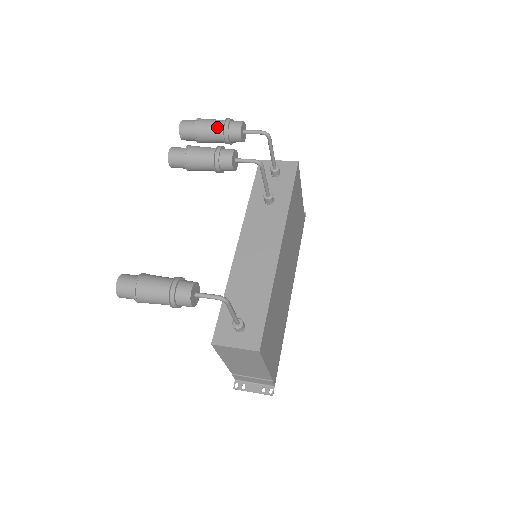
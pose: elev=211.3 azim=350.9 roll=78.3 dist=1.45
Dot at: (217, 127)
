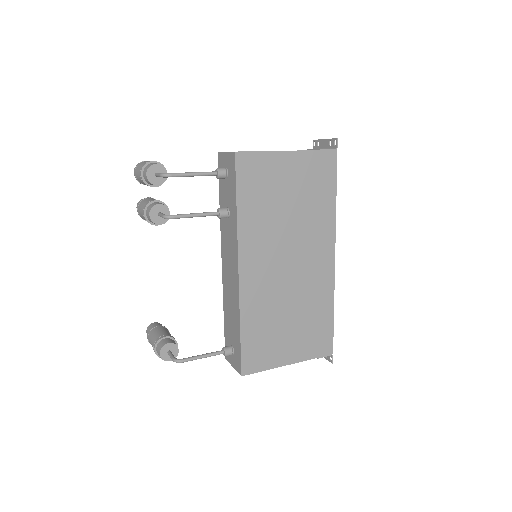
Dot at: occluded
